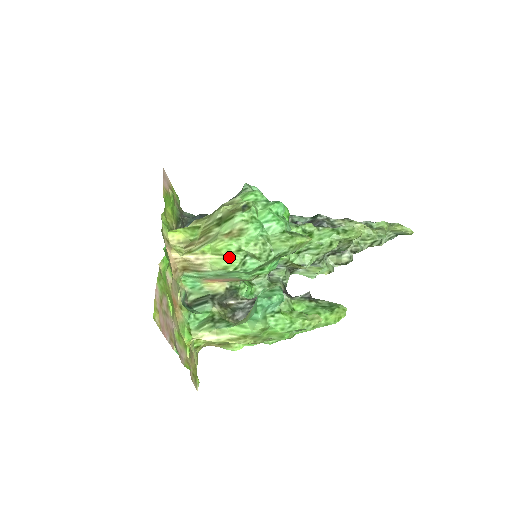
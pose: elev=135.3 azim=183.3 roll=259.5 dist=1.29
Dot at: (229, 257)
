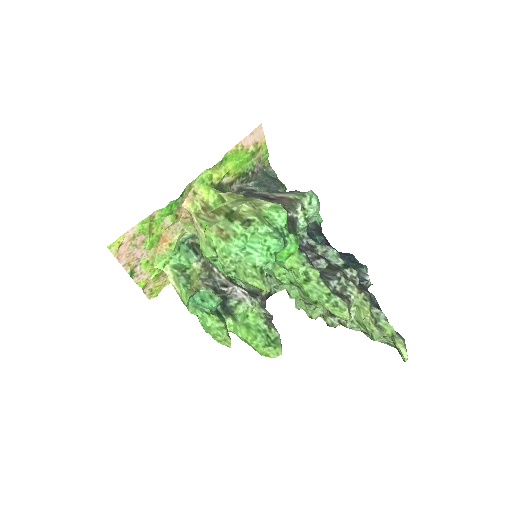
Dot at: (208, 246)
